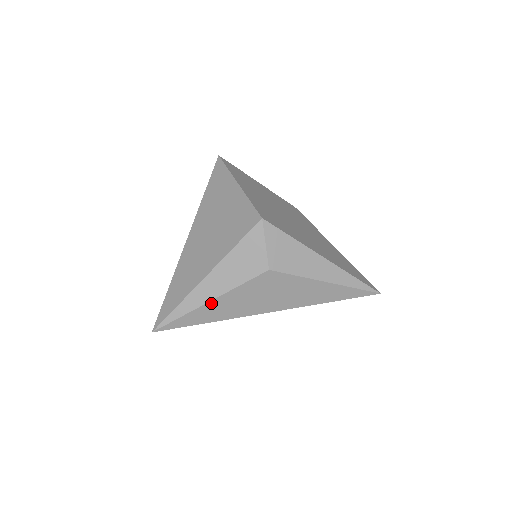
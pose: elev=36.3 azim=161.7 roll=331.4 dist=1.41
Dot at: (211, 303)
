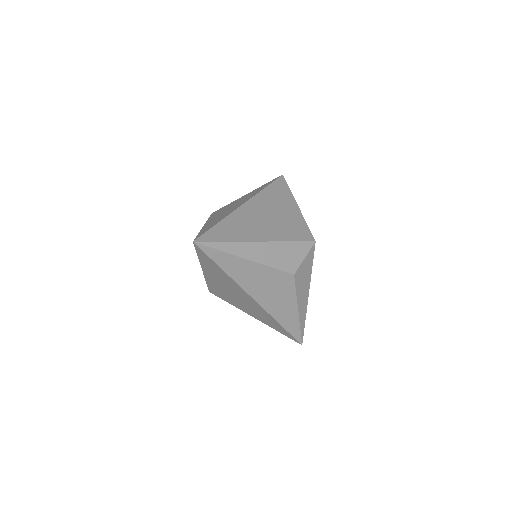
Dot at: (246, 261)
